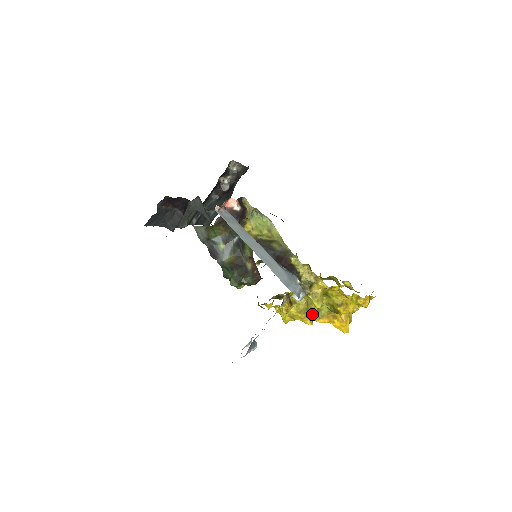
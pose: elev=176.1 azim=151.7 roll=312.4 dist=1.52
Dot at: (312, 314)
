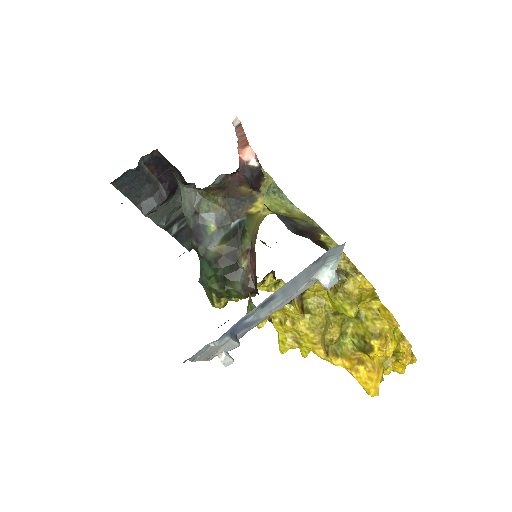
Dot at: (327, 346)
